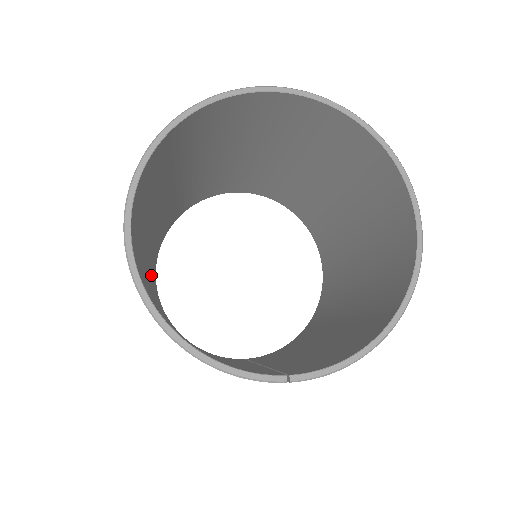
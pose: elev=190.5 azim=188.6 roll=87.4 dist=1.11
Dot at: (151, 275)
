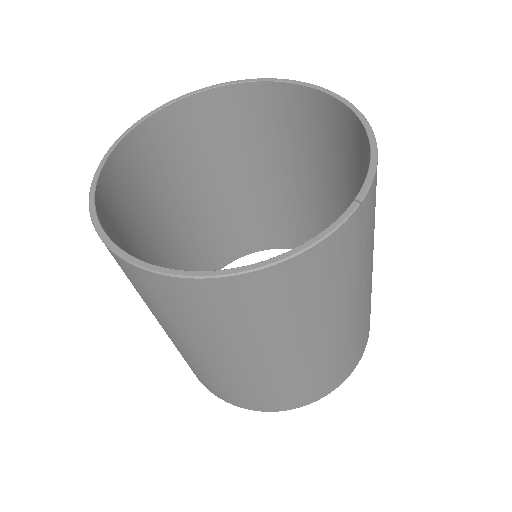
Dot at: occluded
